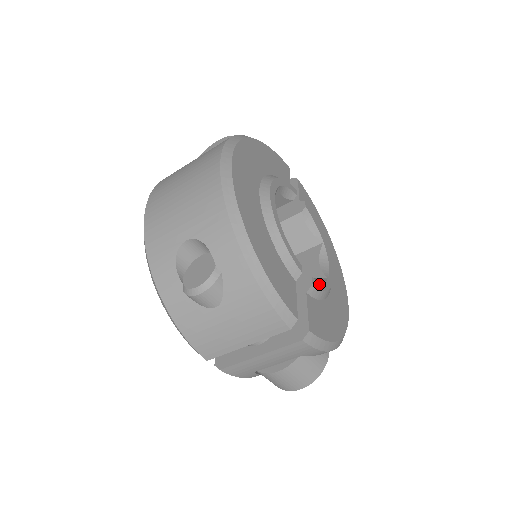
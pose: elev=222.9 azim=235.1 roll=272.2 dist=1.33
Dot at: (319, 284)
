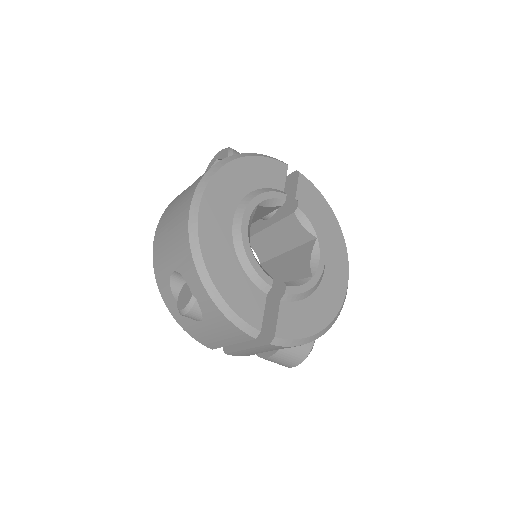
Dot at: (296, 289)
